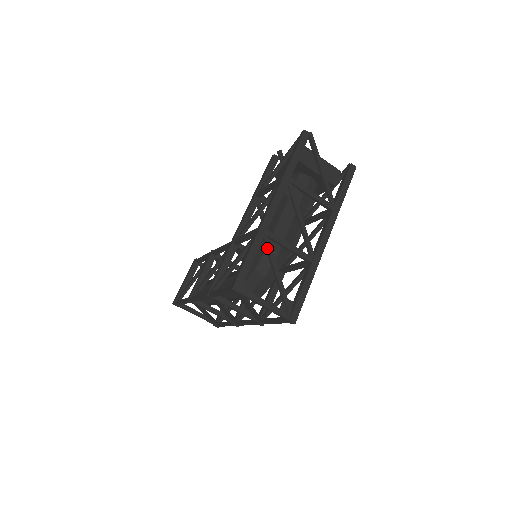
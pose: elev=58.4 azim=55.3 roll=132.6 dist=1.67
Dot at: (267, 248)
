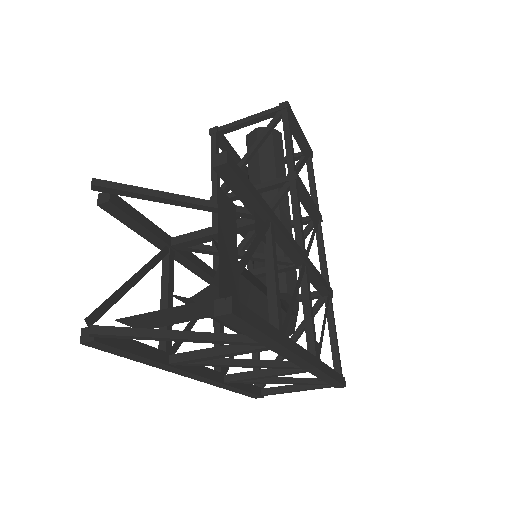
Dot at: (245, 383)
